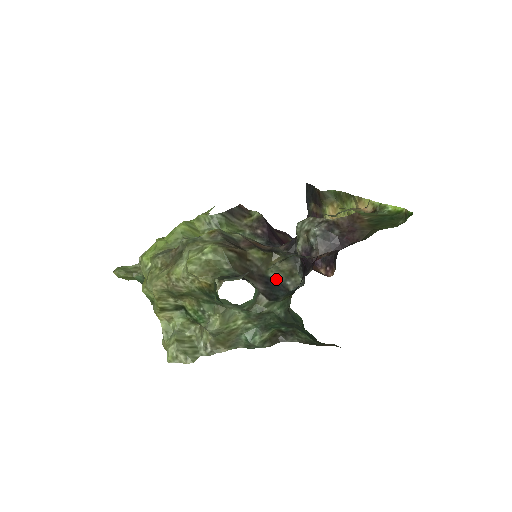
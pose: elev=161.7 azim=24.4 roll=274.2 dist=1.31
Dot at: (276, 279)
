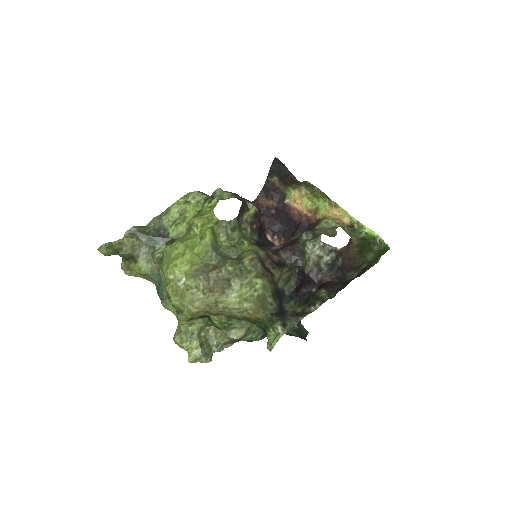
Dot at: (280, 288)
